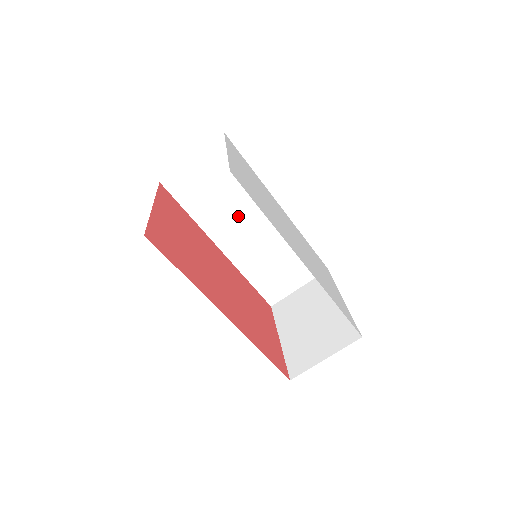
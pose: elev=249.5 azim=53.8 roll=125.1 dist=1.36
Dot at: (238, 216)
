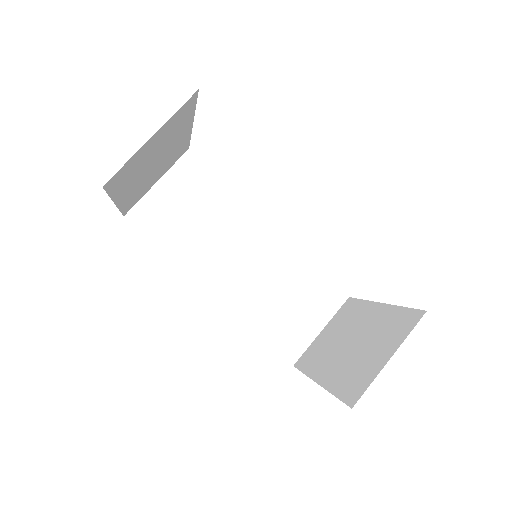
Dot at: (224, 244)
